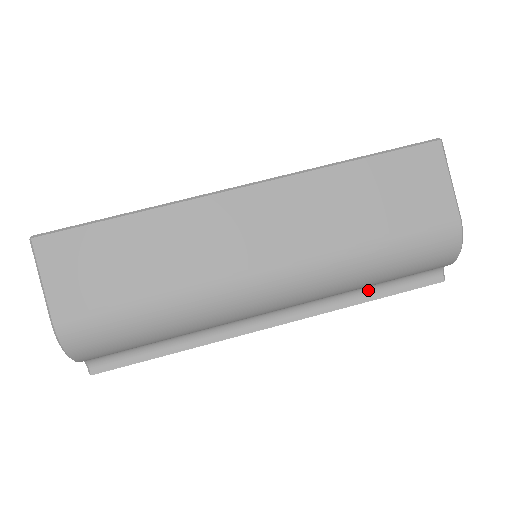
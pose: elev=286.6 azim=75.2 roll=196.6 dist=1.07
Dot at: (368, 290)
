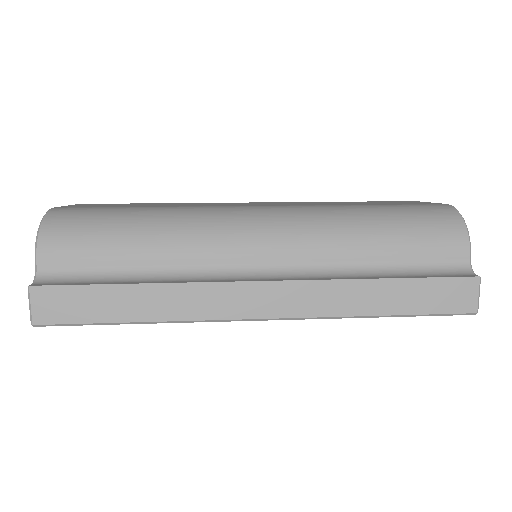
Dot at: (381, 273)
